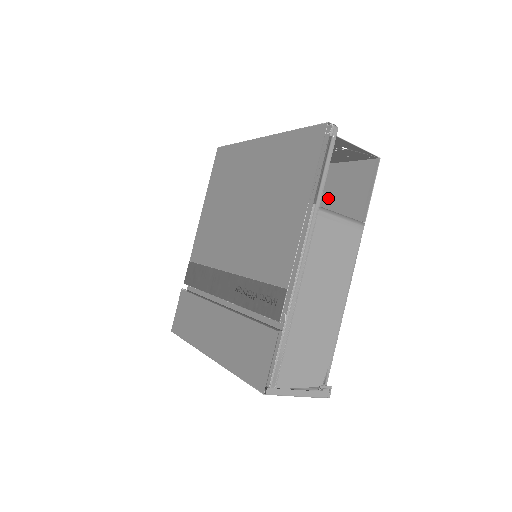
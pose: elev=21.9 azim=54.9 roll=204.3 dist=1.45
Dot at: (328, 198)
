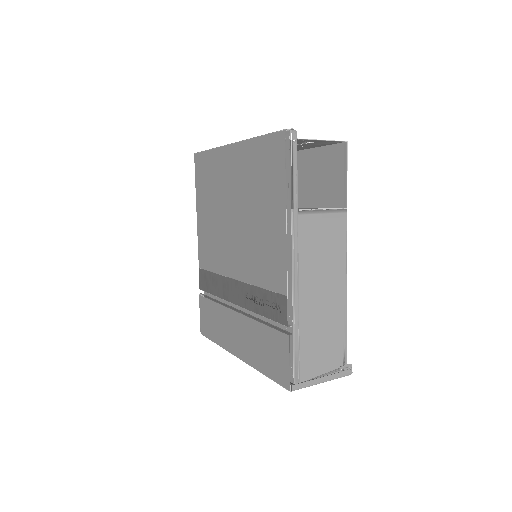
Dot at: (309, 185)
